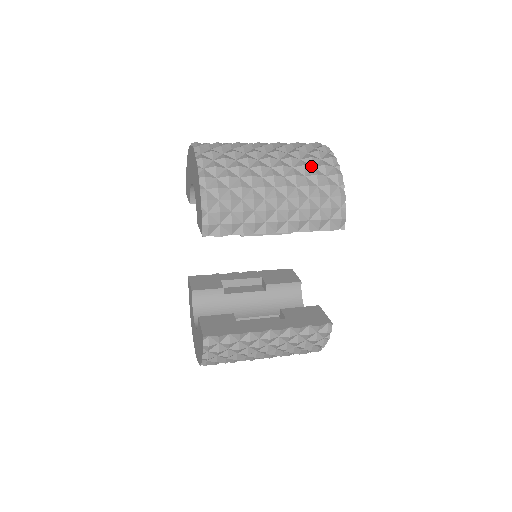
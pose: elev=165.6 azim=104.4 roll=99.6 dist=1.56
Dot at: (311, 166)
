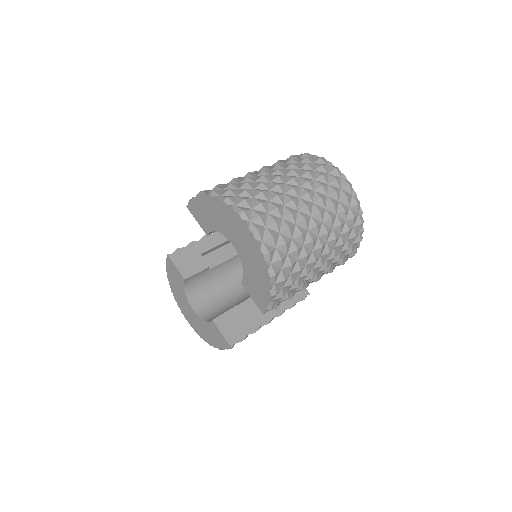
Dot at: (344, 221)
